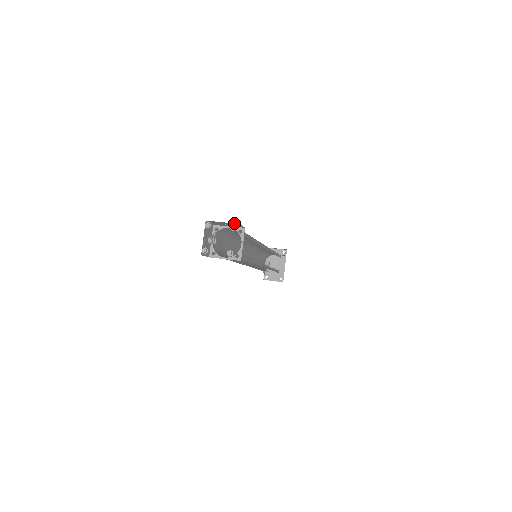
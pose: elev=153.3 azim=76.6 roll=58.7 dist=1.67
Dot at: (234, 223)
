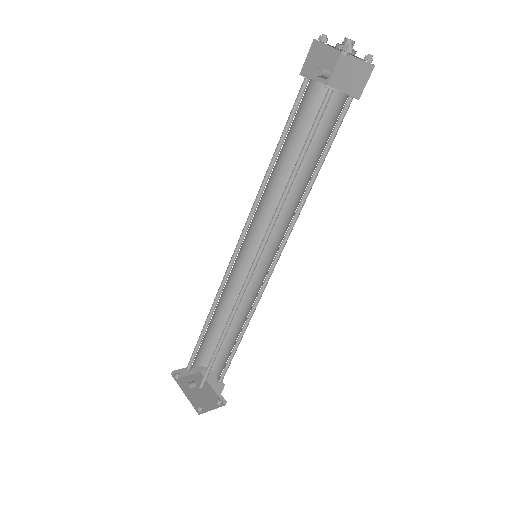
Dot at: (337, 51)
